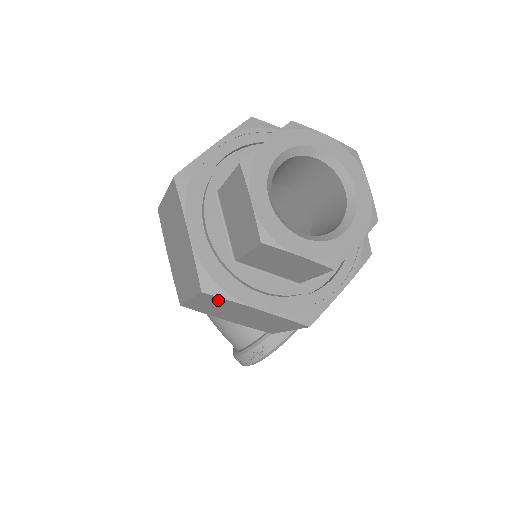
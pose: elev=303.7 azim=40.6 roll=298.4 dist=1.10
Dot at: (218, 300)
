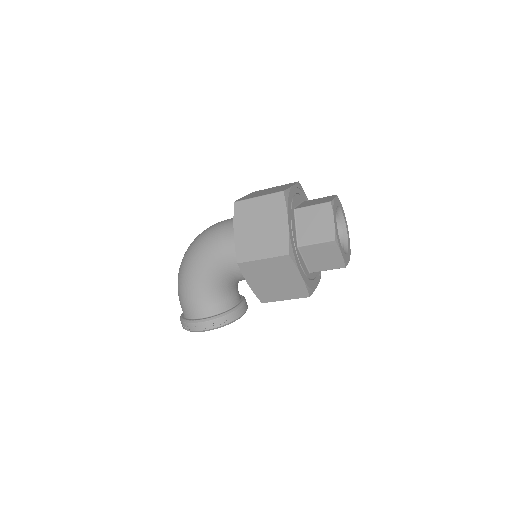
Dot at: (286, 264)
